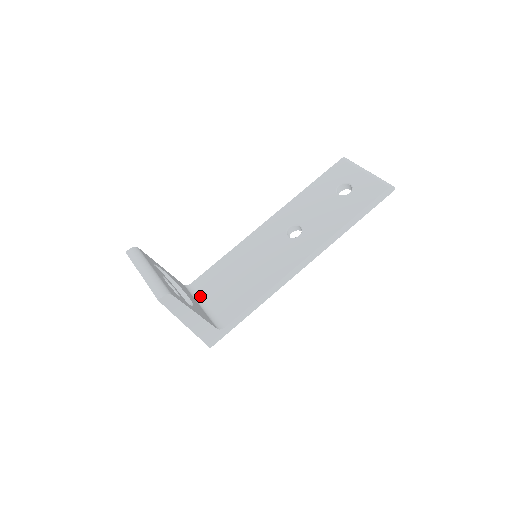
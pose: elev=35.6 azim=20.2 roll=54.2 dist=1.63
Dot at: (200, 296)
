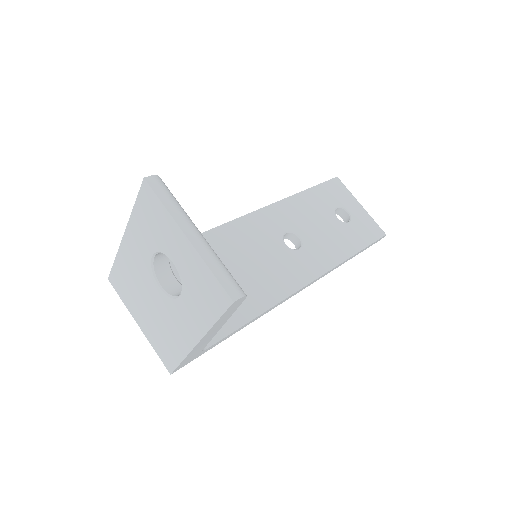
Dot at: occluded
